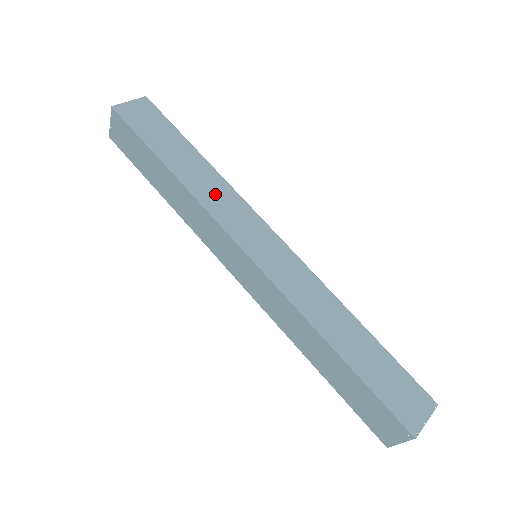
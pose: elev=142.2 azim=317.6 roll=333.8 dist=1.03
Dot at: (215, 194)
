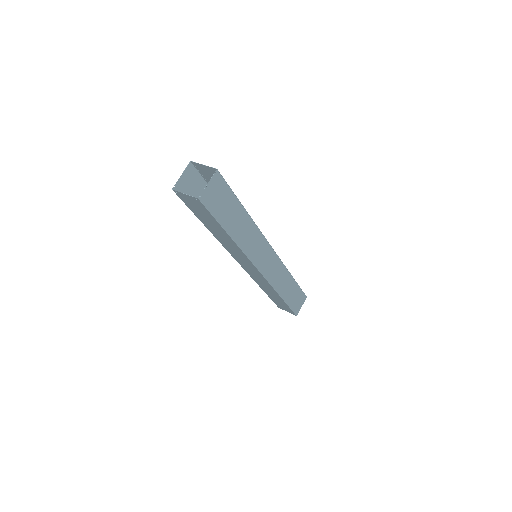
Dot at: (251, 241)
